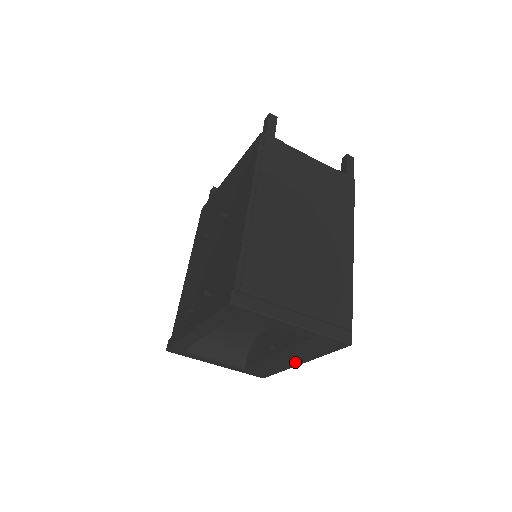
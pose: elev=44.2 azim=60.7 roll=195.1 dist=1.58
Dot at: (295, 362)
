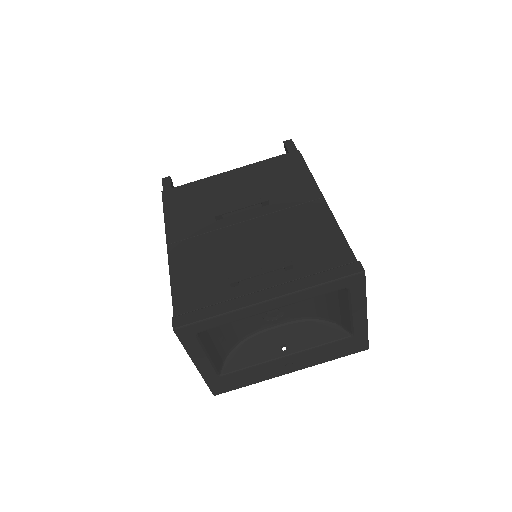
Dot at: (290, 369)
